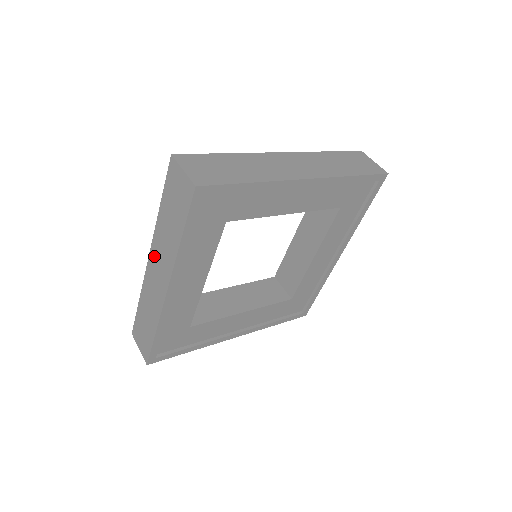
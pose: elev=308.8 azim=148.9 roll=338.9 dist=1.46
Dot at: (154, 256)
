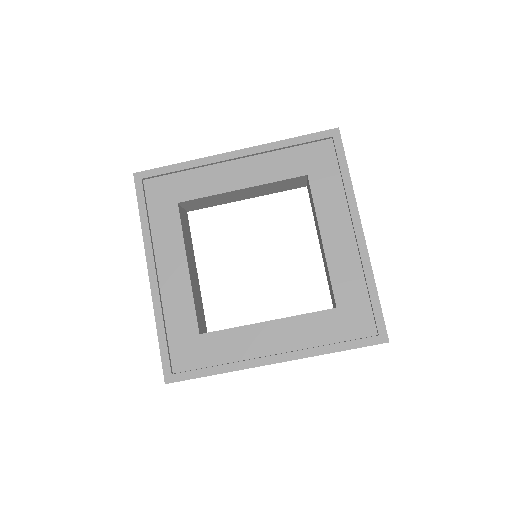
Dot at: occluded
